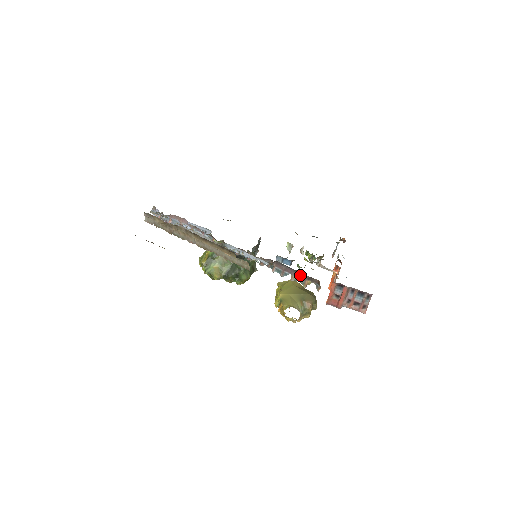
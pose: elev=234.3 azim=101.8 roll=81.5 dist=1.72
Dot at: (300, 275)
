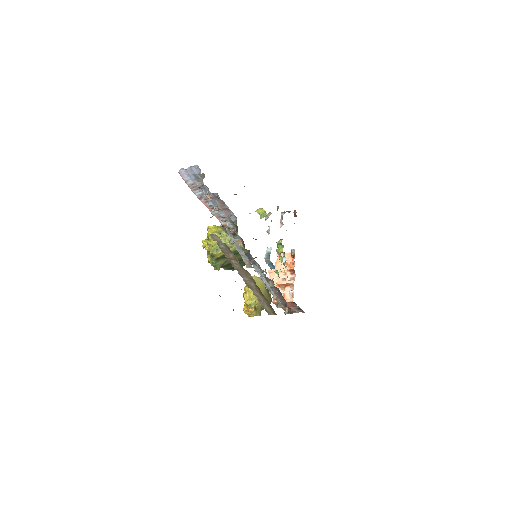
Dot at: (284, 303)
